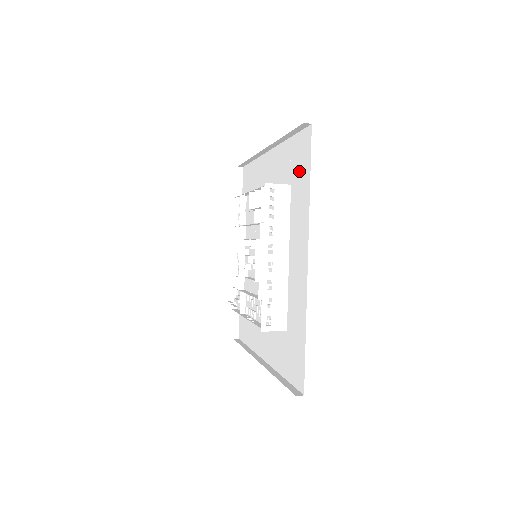
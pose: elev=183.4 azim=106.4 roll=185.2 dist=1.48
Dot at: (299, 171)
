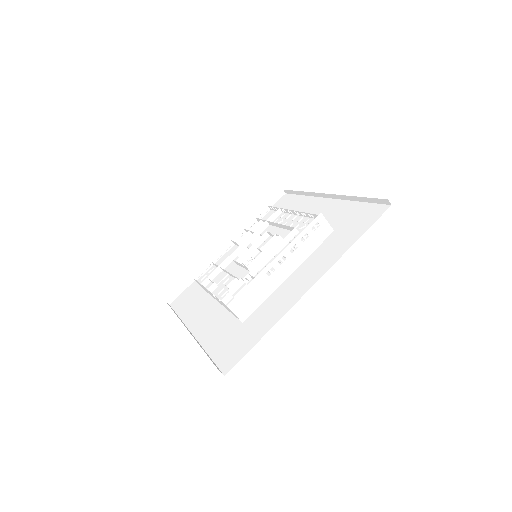
Dot at: (285, 207)
